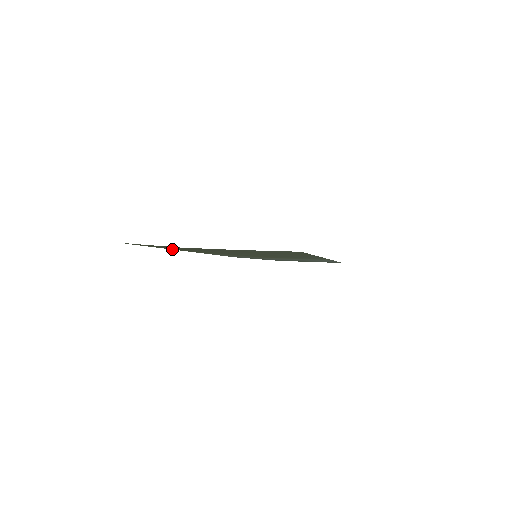
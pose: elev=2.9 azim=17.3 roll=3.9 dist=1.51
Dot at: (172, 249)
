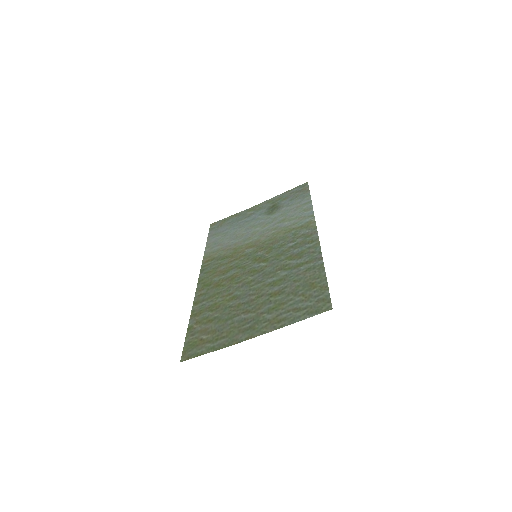
Dot at: (194, 301)
